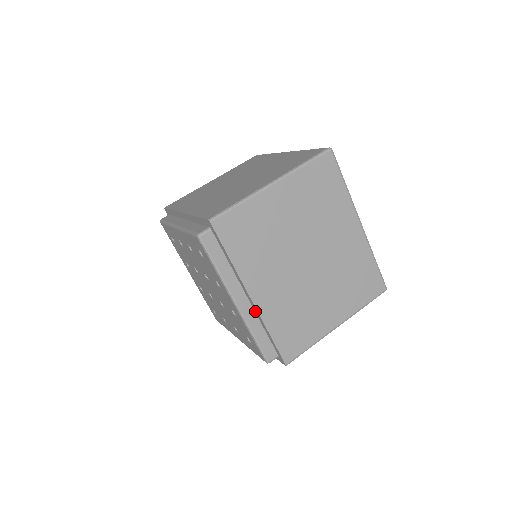
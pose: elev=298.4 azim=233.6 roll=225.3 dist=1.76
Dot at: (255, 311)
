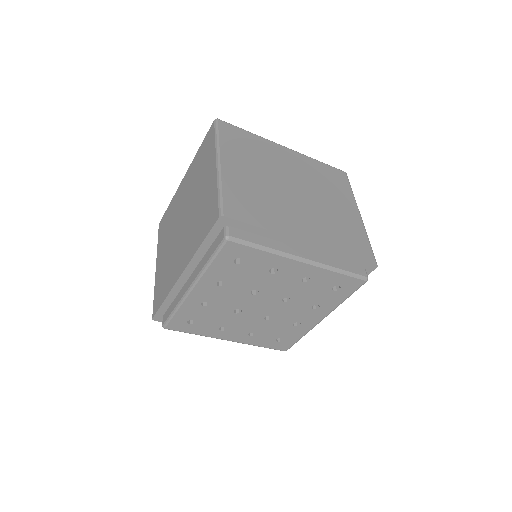
Dot at: (318, 252)
